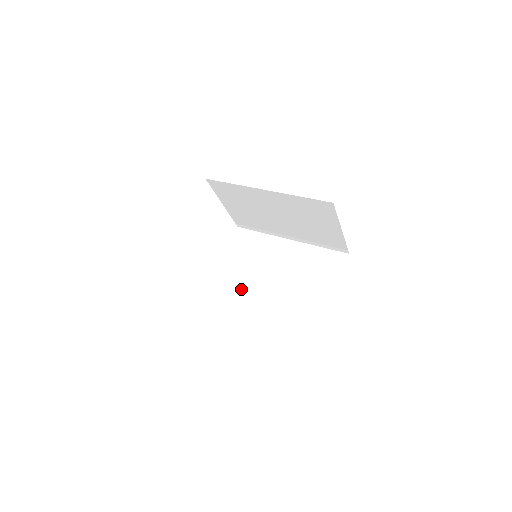
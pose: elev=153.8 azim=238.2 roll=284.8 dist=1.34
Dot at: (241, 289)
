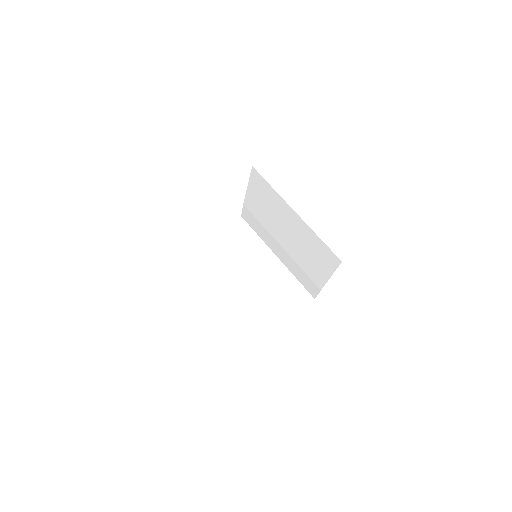
Dot at: (268, 234)
